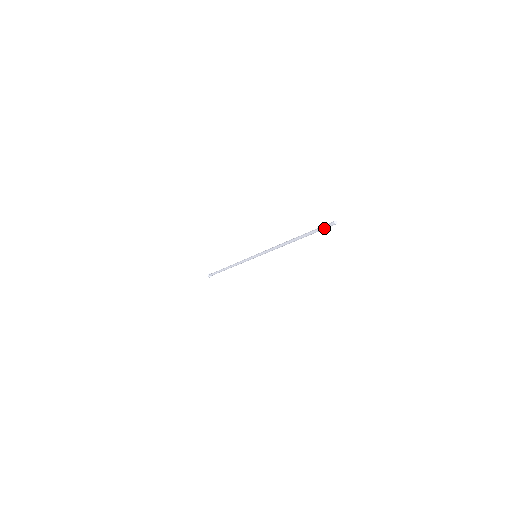
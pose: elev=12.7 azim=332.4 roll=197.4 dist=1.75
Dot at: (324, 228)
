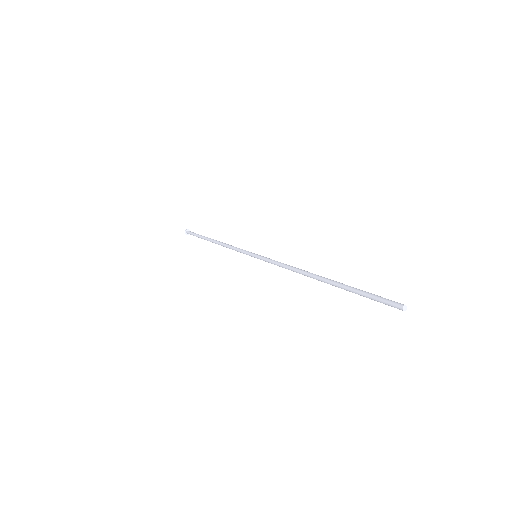
Dot at: (380, 301)
